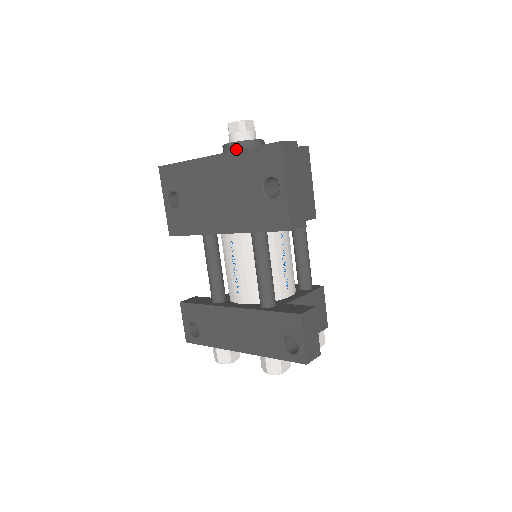
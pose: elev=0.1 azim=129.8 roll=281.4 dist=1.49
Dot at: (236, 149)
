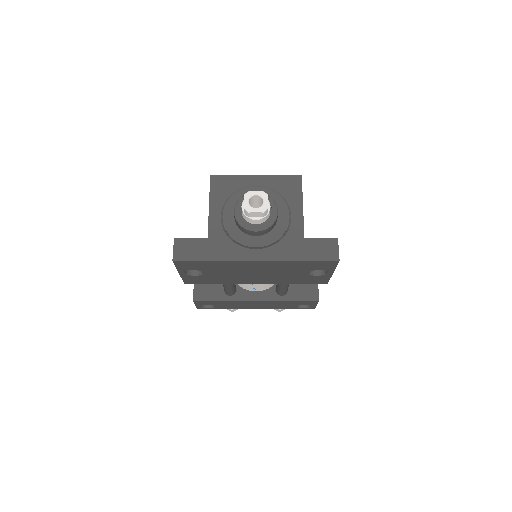
Dot at: (263, 233)
